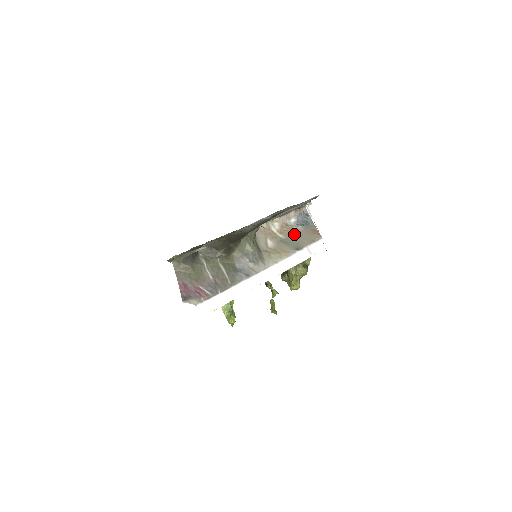
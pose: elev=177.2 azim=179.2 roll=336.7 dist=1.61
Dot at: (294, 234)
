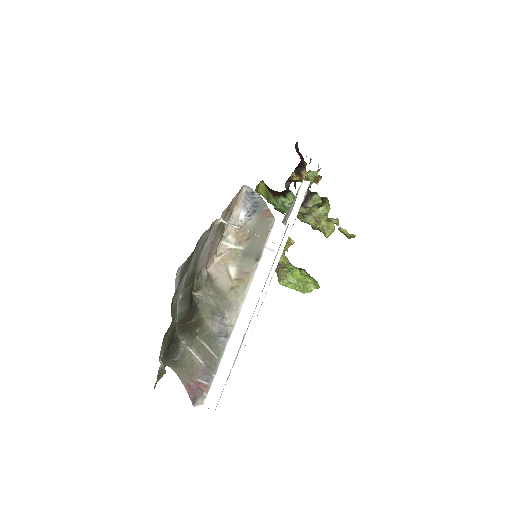
Dot at: (251, 234)
